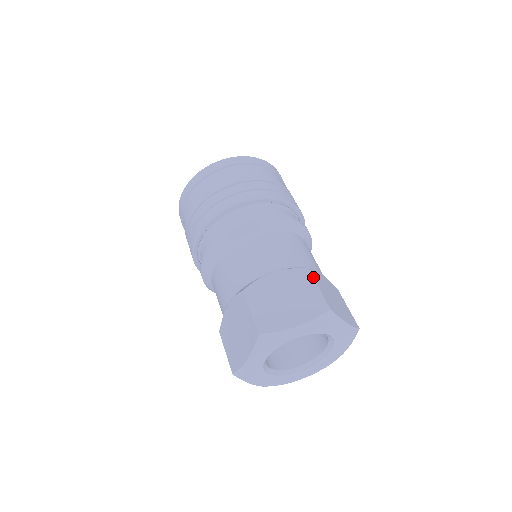
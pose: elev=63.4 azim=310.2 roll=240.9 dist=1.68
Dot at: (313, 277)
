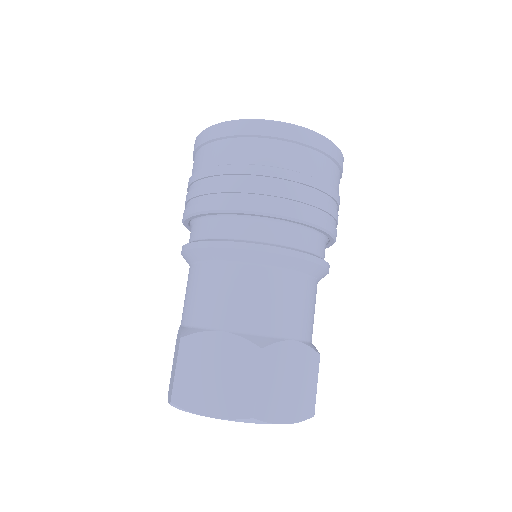
Dot at: occluded
